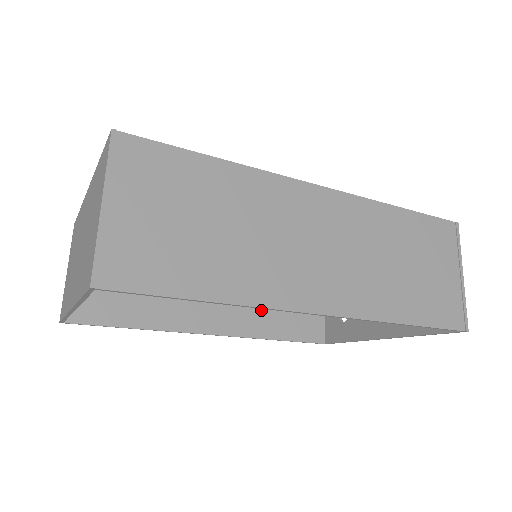
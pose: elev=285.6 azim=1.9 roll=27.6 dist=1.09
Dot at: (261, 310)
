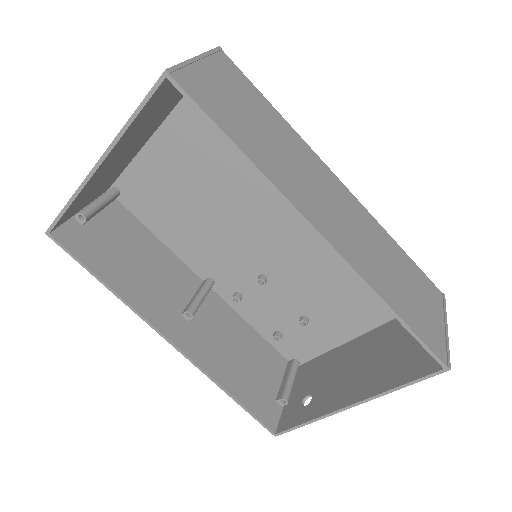
Dot at: (225, 356)
